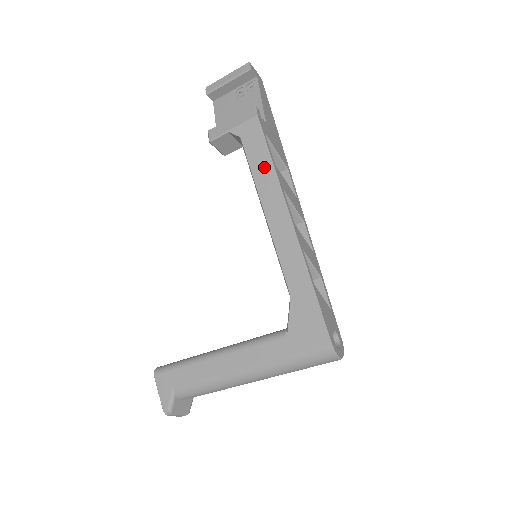
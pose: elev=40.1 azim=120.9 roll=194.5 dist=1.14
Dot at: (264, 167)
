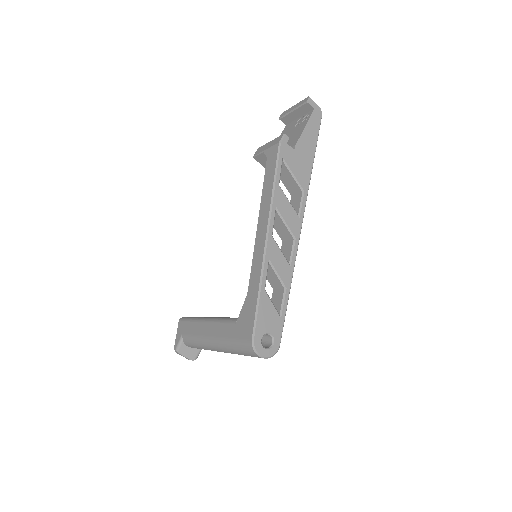
Dot at: (269, 185)
